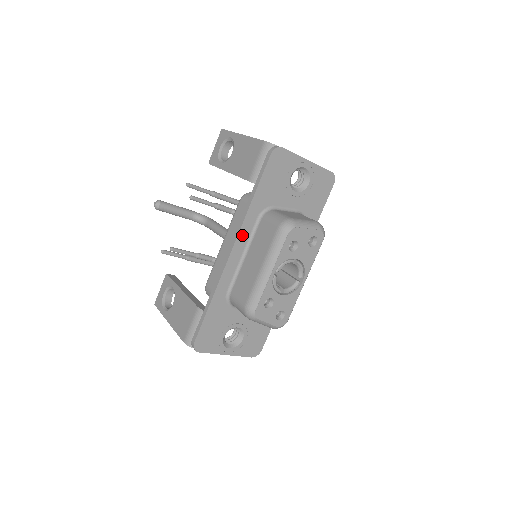
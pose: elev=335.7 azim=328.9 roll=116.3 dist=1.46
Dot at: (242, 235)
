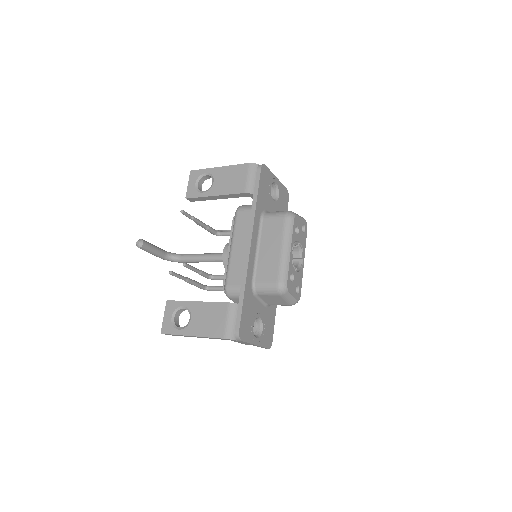
Dot at: (254, 232)
